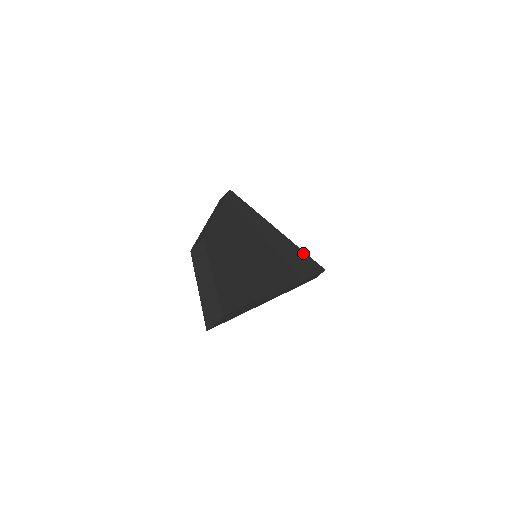
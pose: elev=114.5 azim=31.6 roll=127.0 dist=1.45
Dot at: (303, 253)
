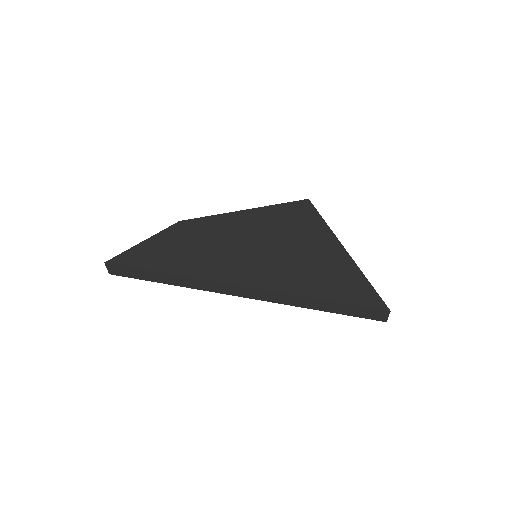
Dot at: (360, 278)
